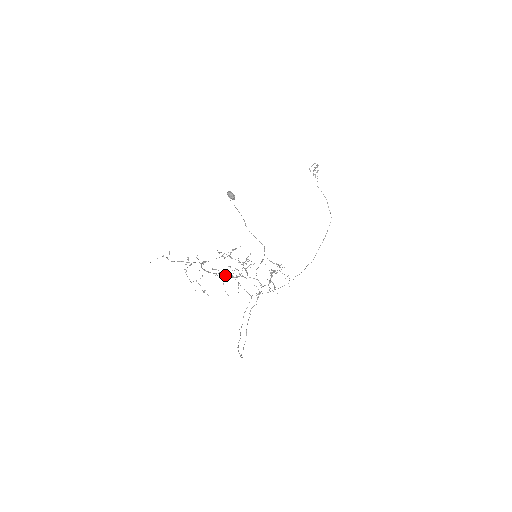
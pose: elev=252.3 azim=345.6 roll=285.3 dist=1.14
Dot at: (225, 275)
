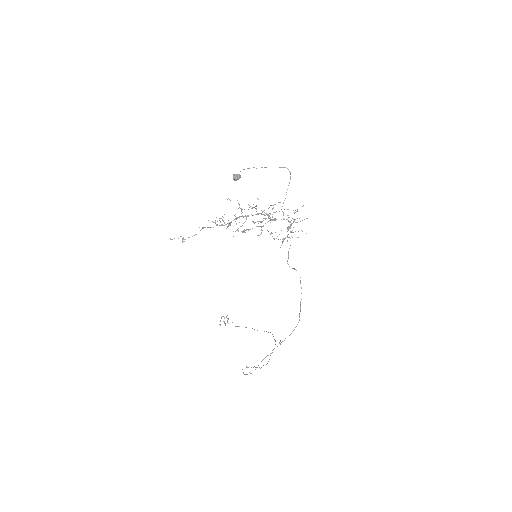
Dot at: (259, 213)
